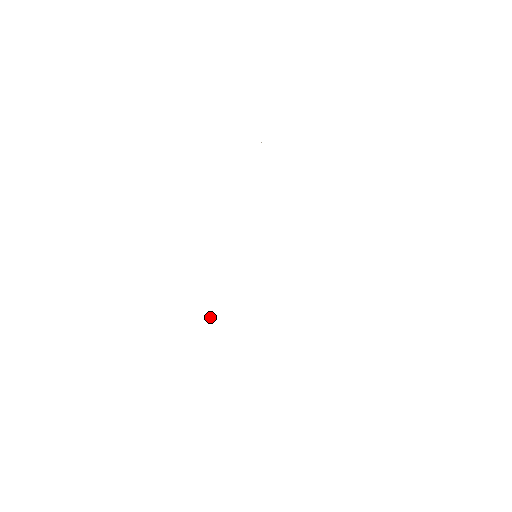
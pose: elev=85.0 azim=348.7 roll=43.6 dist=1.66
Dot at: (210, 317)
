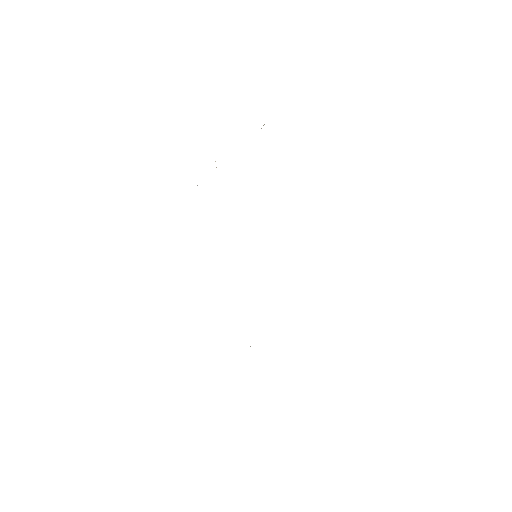
Dot at: occluded
